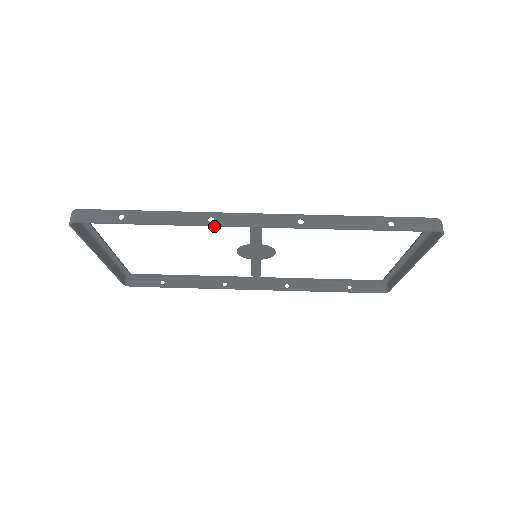
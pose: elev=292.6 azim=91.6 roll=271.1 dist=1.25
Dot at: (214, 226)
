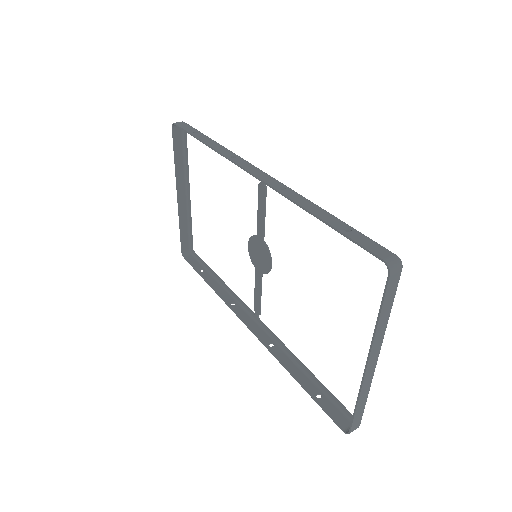
Dot at: occluded
